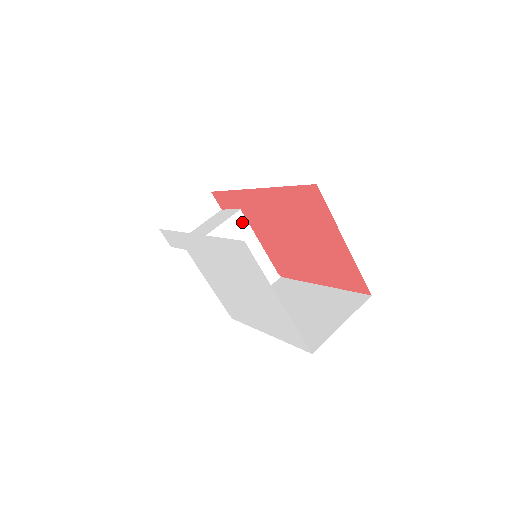
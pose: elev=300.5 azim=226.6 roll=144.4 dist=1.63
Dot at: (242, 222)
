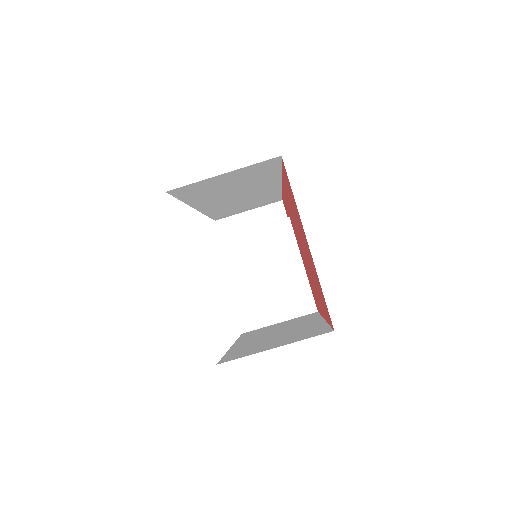
Dot at: (287, 232)
